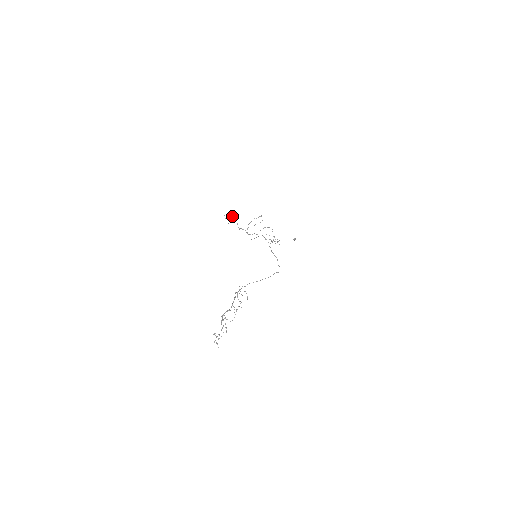
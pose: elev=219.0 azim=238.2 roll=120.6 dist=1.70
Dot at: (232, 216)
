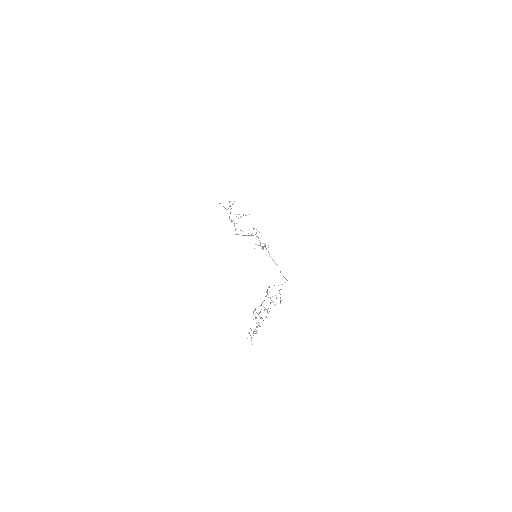
Dot at: occluded
